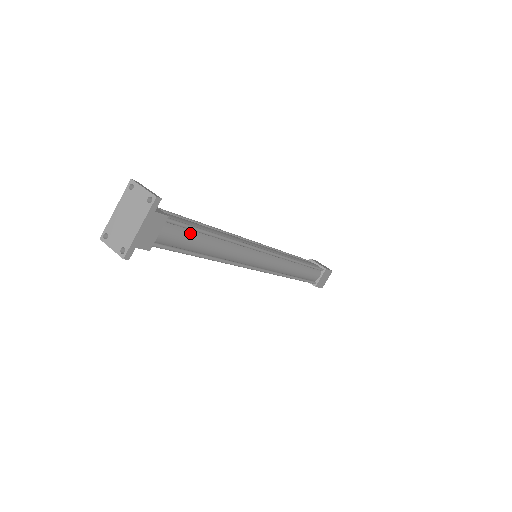
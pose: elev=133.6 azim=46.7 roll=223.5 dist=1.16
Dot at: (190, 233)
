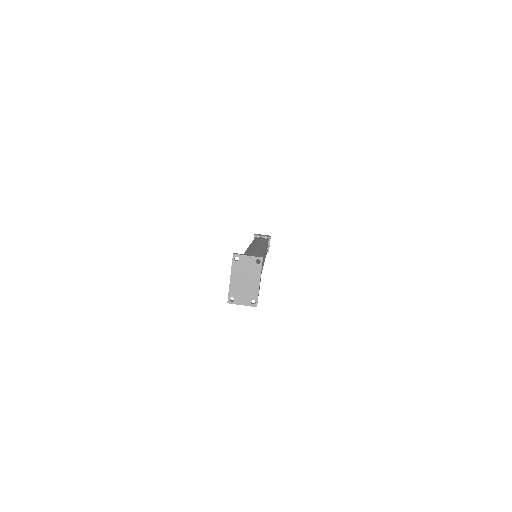
Dot at: occluded
